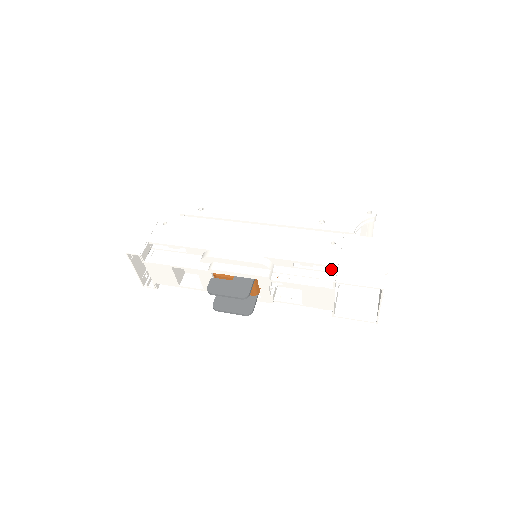
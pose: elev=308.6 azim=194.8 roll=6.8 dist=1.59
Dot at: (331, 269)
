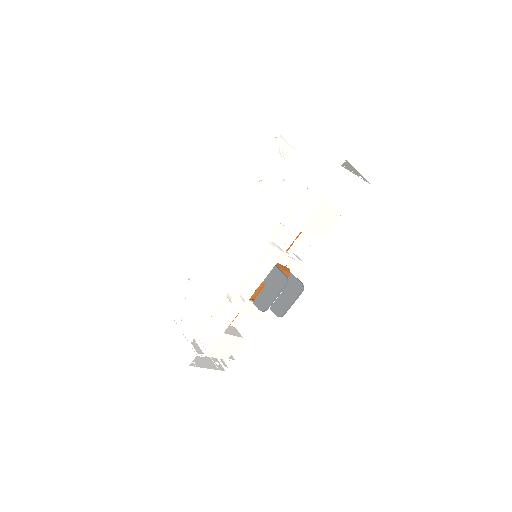
Dot at: (304, 195)
